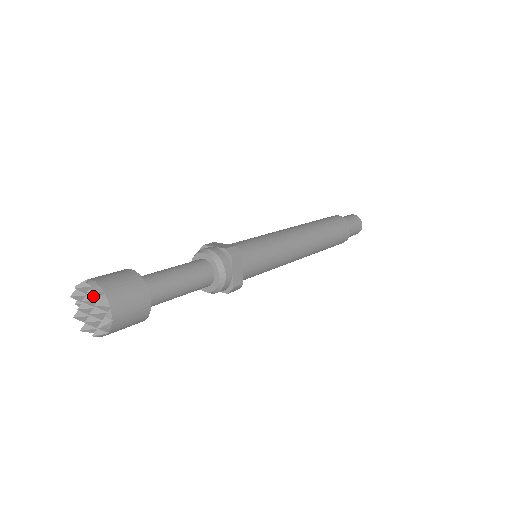
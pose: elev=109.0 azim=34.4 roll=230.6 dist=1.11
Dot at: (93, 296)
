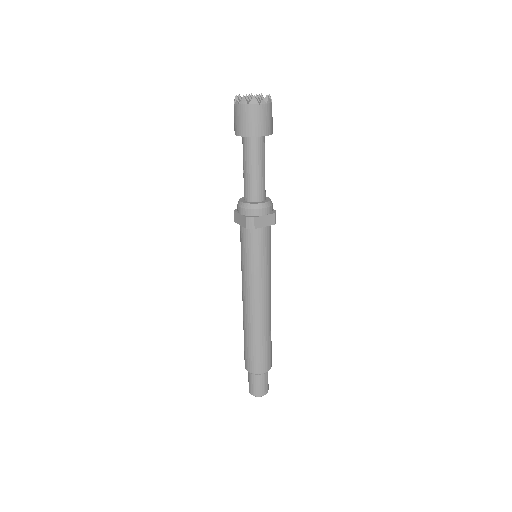
Dot at: occluded
